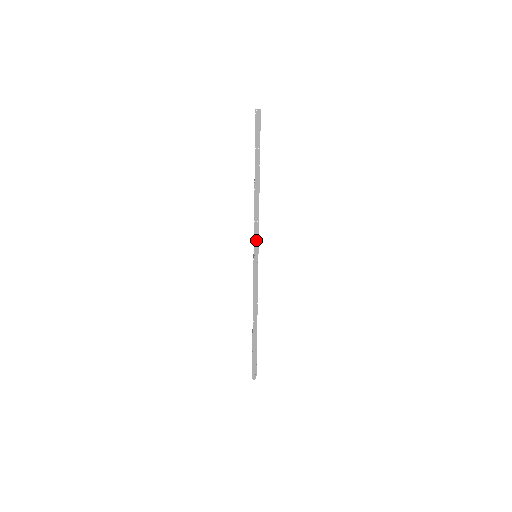
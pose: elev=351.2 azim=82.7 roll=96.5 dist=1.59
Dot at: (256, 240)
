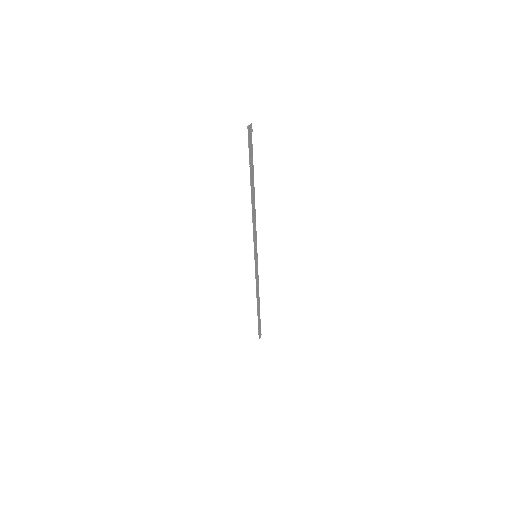
Dot at: (255, 244)
